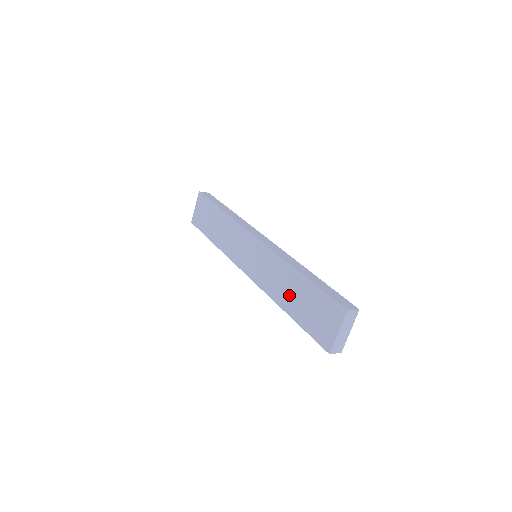
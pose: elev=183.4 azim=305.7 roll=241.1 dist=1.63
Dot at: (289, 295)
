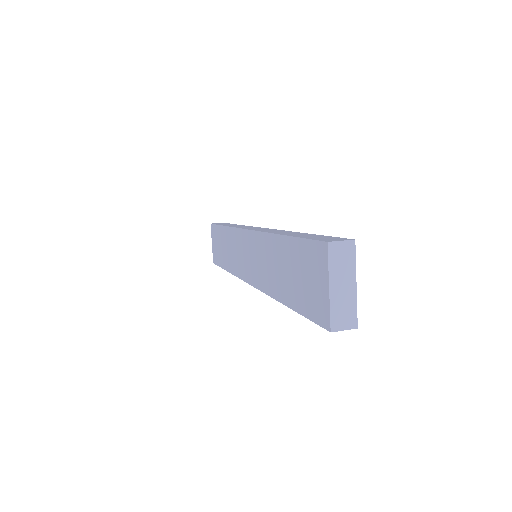
Dot at: (279, 276)
